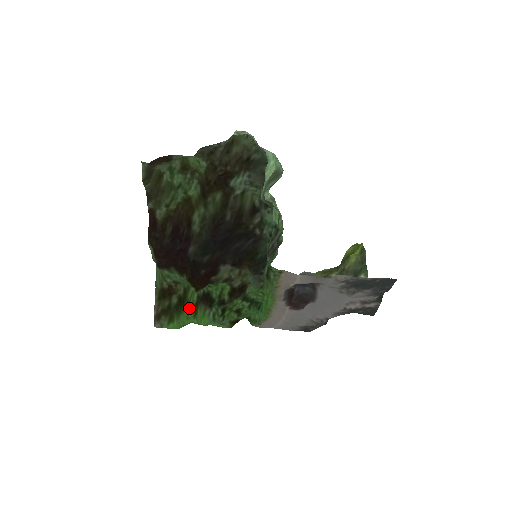
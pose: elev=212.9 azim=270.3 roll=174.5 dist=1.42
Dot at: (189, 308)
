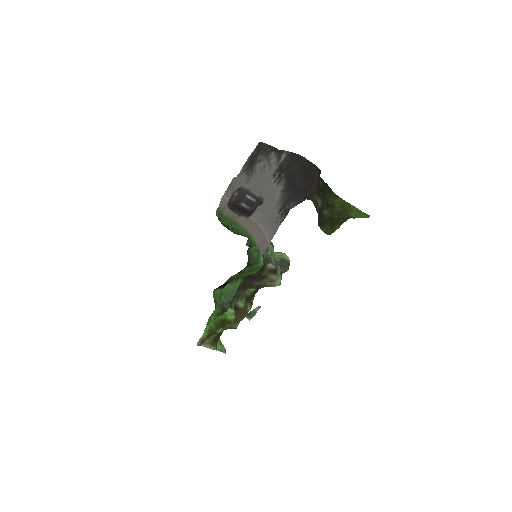
Dot at: occluded
